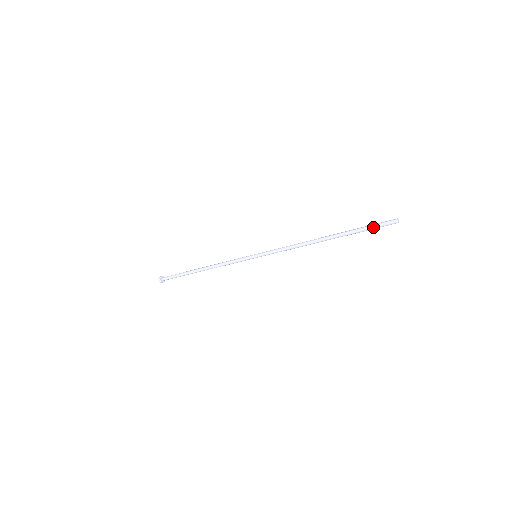
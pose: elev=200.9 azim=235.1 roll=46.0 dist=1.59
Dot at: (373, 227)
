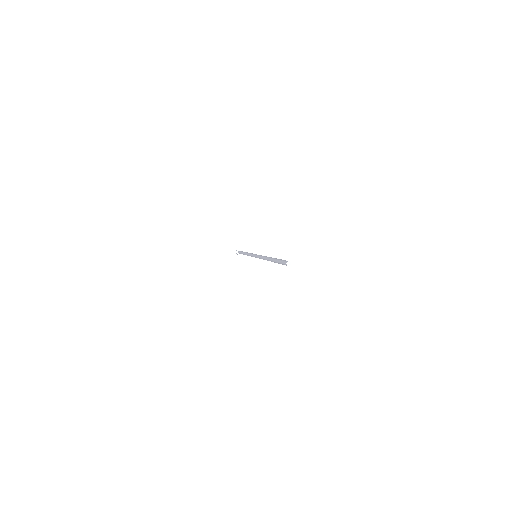
Dot at: occluded
